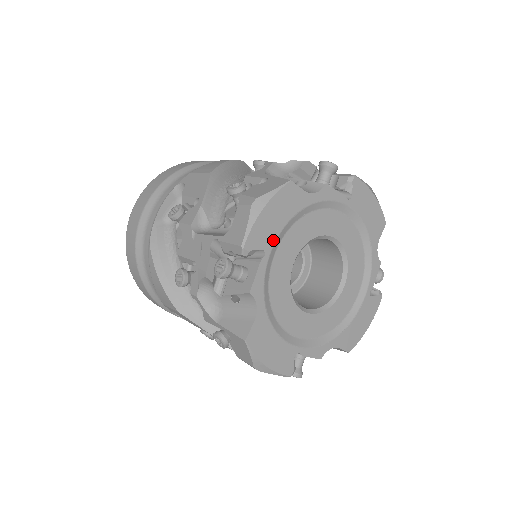
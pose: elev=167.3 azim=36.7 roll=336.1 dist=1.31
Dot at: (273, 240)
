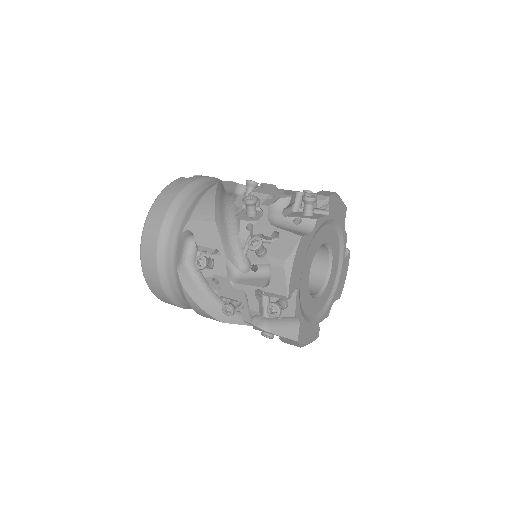
Dot at: (299, 278)
